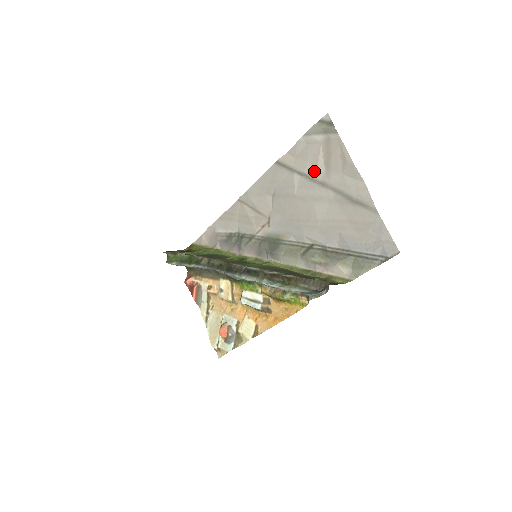
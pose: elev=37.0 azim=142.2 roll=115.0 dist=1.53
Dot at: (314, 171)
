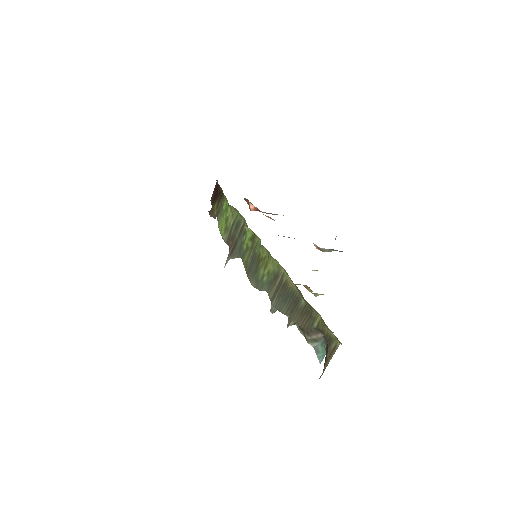
Dot at: occluded
